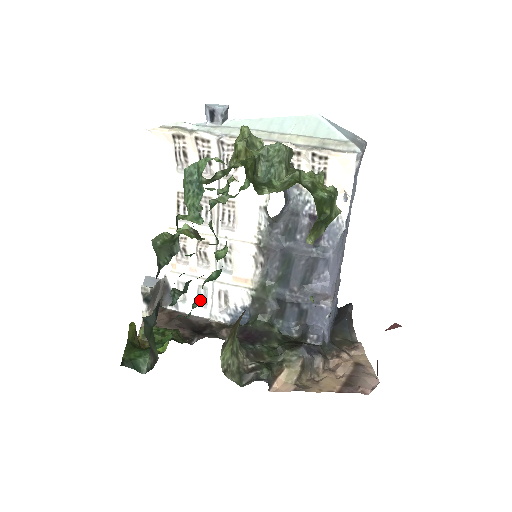
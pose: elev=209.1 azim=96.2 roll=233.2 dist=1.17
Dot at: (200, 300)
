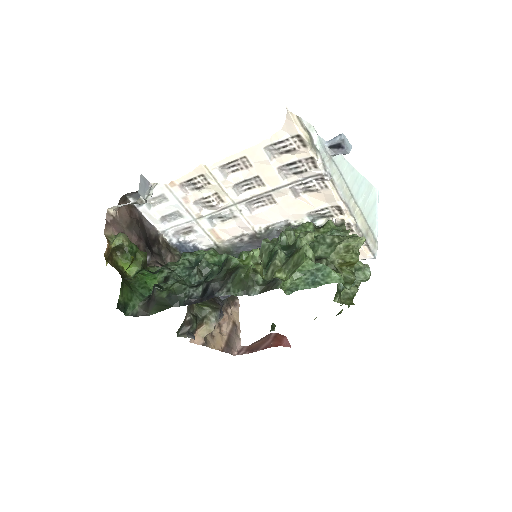
Dot at: (194, 262)
